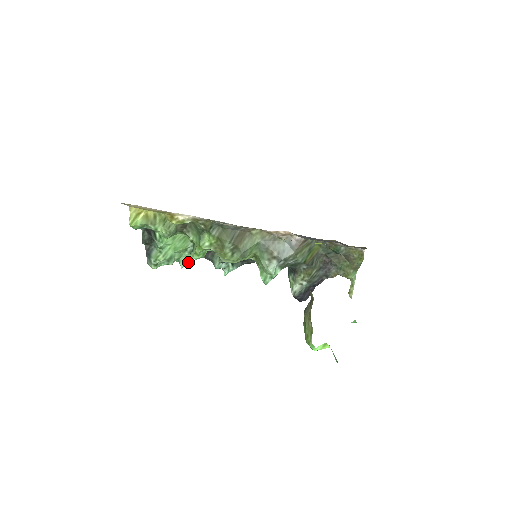
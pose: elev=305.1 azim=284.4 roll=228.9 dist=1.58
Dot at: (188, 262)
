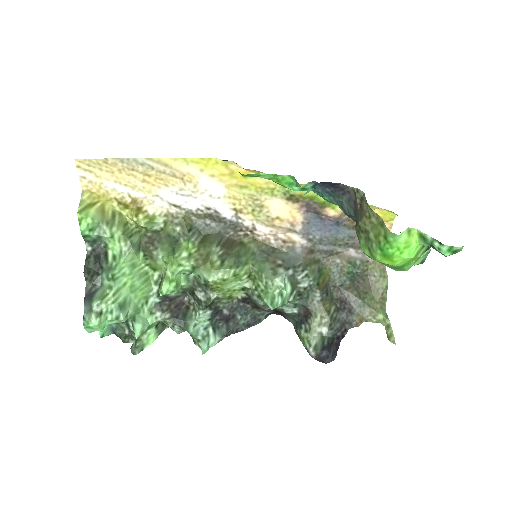
Dot at: (143, 348)
